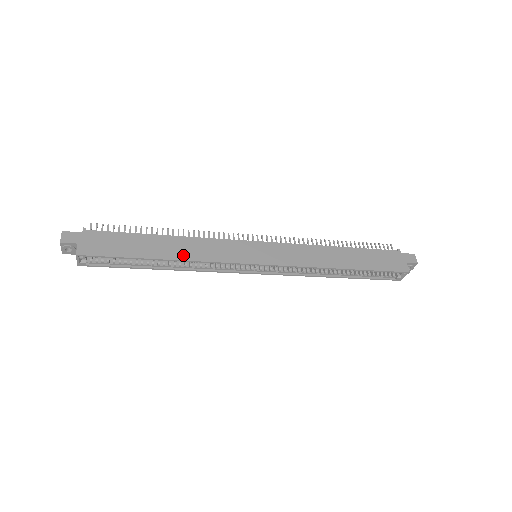
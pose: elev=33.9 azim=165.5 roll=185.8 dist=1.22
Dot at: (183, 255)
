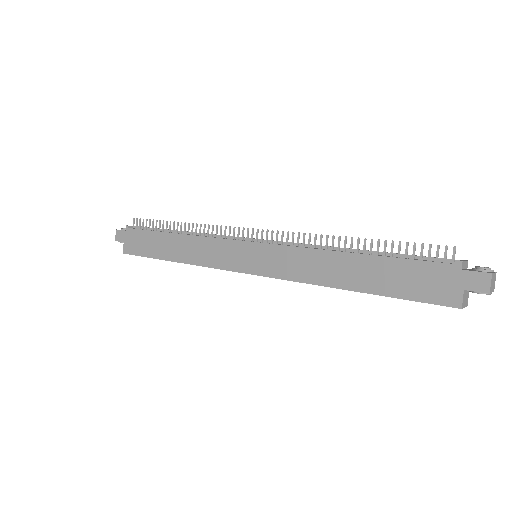
Dot at: (186, 257)
